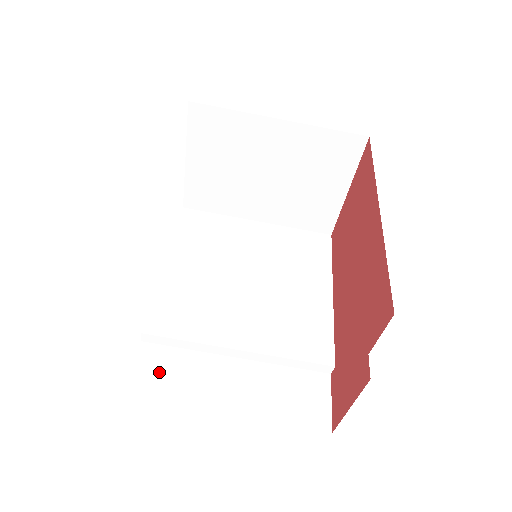
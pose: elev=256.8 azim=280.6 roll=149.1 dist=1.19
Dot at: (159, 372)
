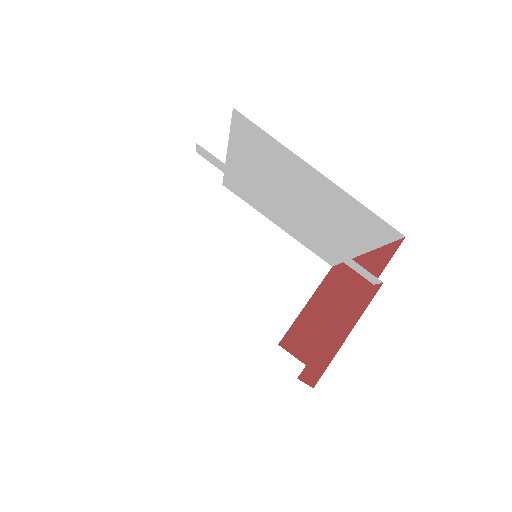
Dot at: occluded
